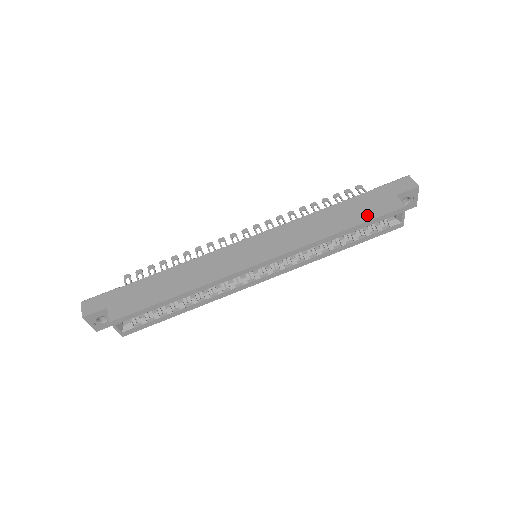
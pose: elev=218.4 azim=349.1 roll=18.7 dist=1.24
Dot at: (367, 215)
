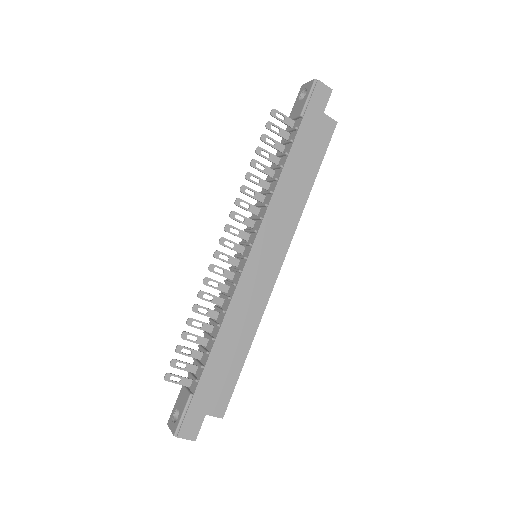
Dot at: (319, 153)
